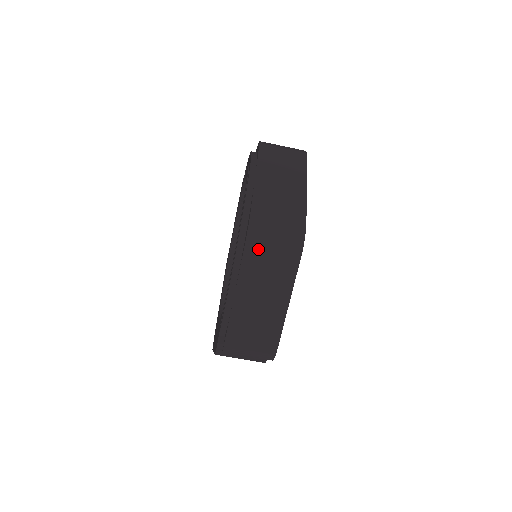
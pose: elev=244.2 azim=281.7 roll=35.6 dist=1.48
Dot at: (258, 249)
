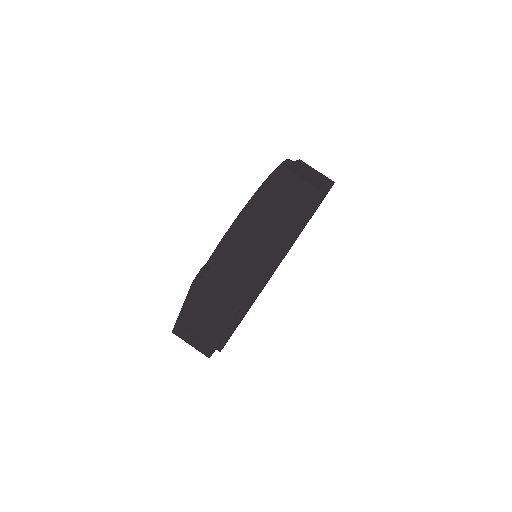
Dot at: (281, 189)
